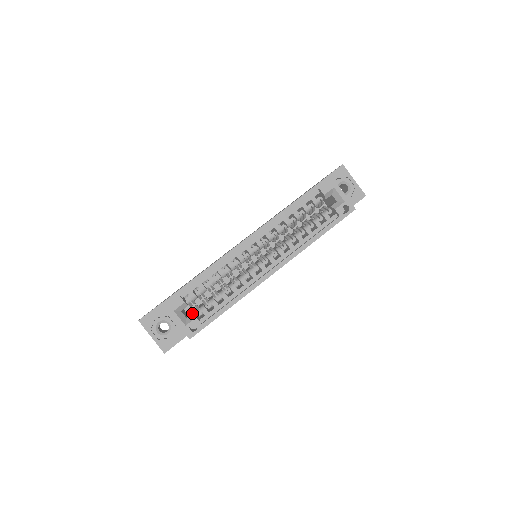
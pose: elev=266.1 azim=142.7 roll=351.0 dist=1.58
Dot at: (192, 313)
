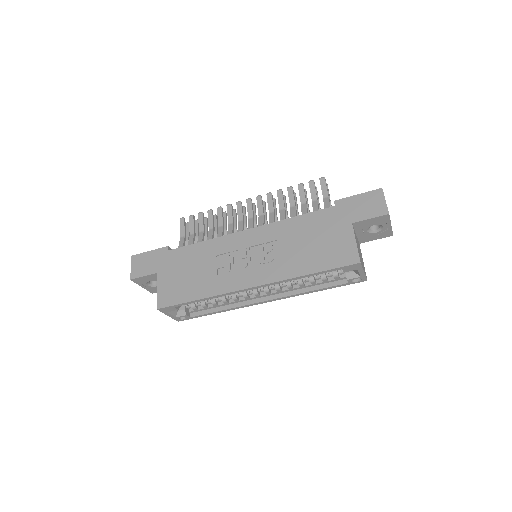
Dot at: (183, 309)
